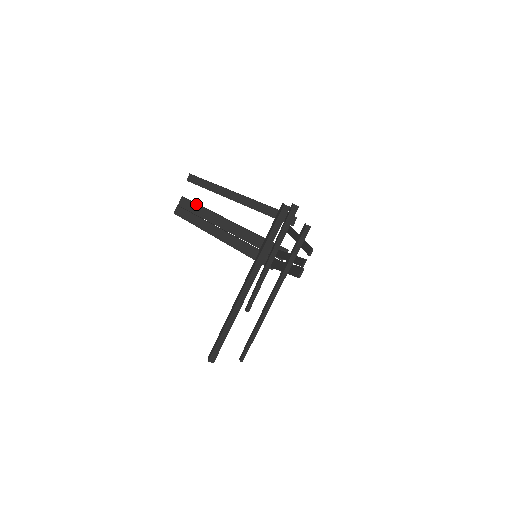
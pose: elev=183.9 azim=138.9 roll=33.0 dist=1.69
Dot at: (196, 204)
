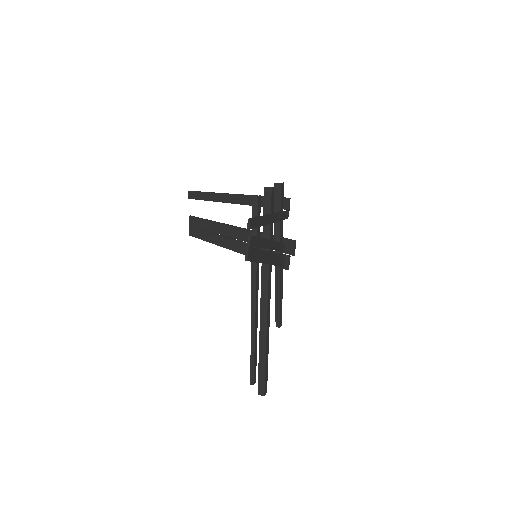
Dot at: (201, 219)
